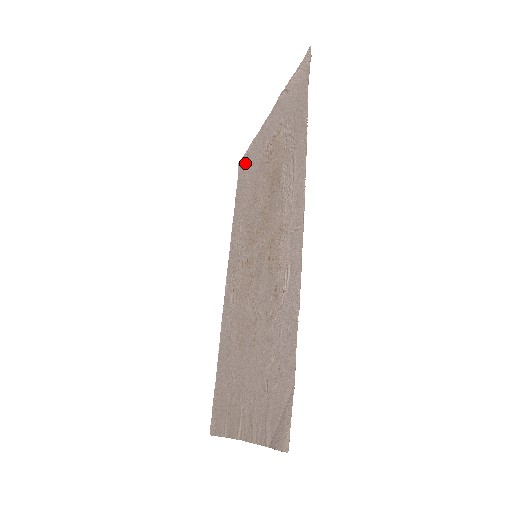
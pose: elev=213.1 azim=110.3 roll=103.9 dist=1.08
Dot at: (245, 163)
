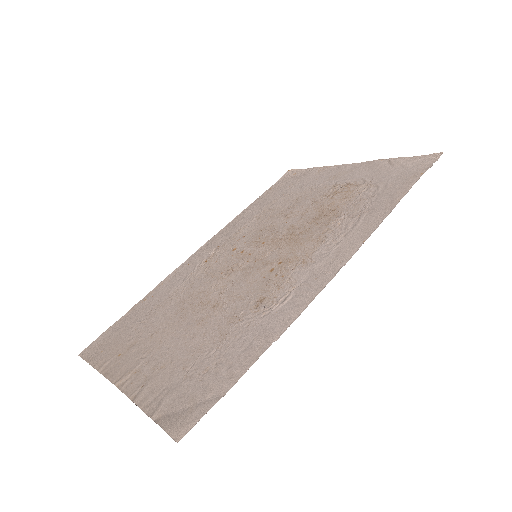
Dot at: (297, 176)
